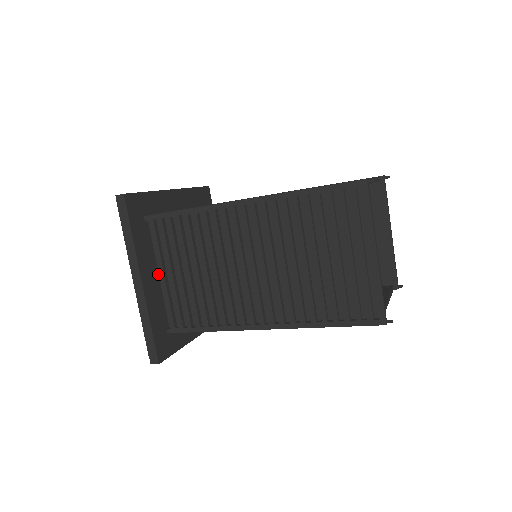
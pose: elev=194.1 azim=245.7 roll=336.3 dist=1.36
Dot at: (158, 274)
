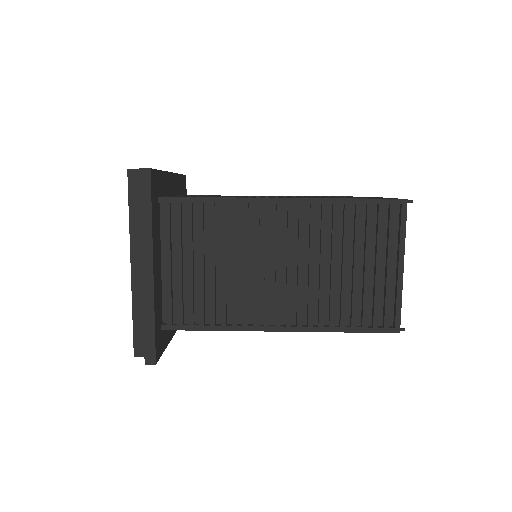
Dot at: (160, 263)
